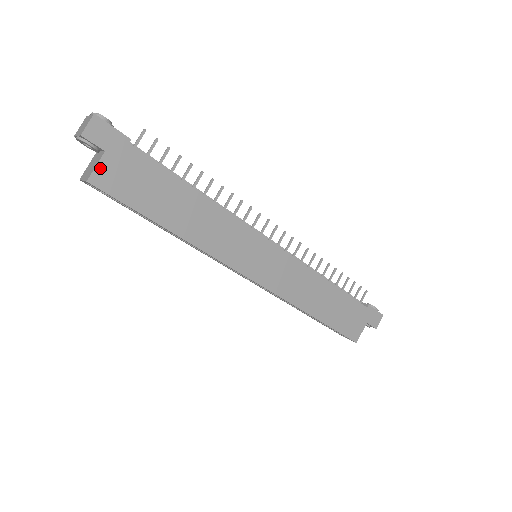
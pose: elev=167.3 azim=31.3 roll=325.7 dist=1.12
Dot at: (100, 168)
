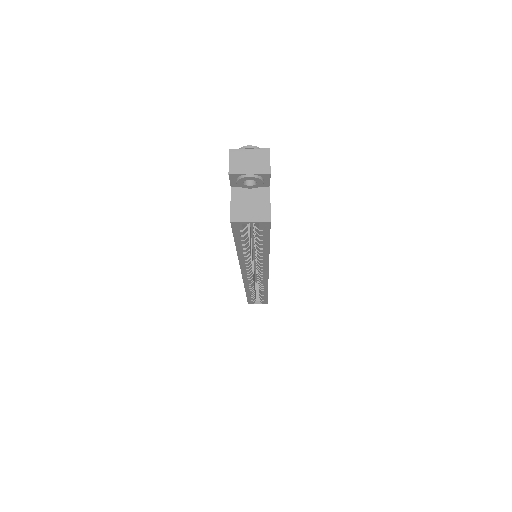
Dot at: (270, 205)
